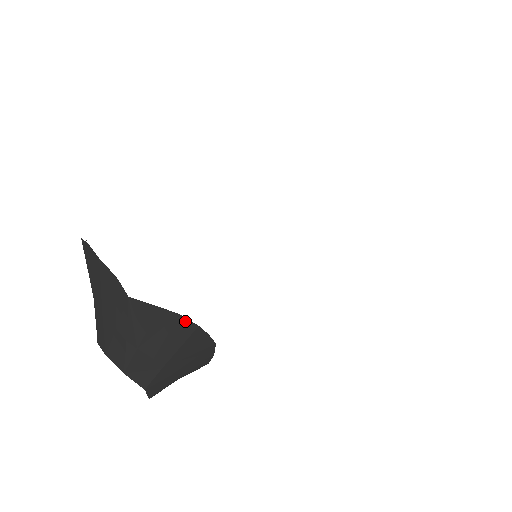
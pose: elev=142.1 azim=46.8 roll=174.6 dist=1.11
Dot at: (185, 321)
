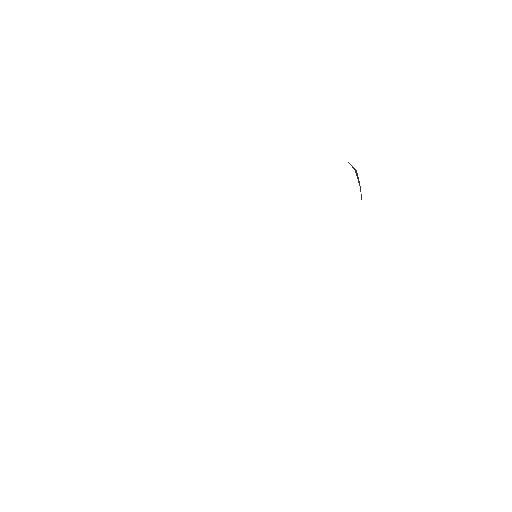
Dot at: occluded
